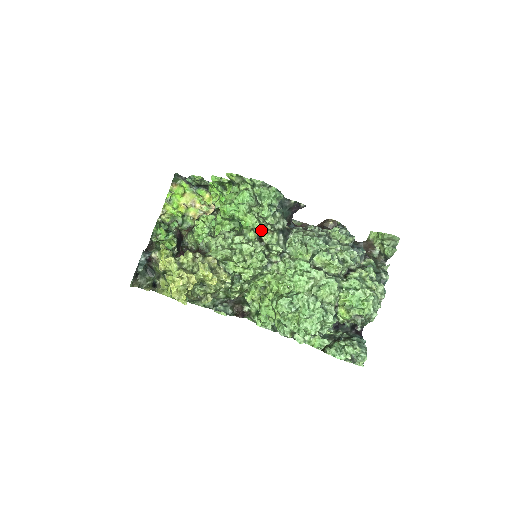
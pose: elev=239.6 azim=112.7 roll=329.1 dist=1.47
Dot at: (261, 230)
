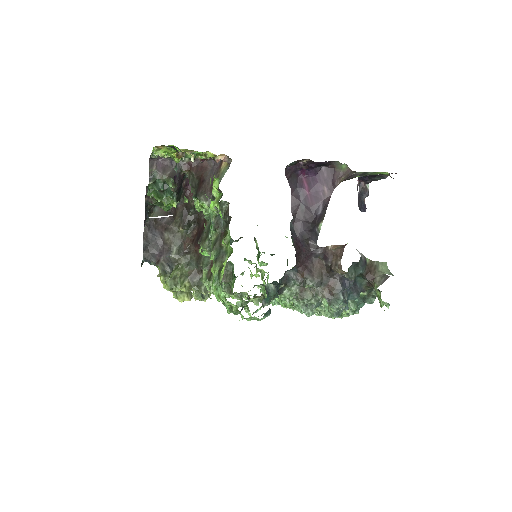
Dot at: (250, 299)
